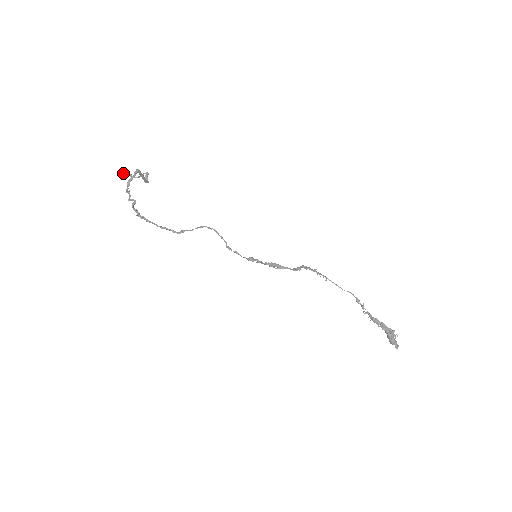
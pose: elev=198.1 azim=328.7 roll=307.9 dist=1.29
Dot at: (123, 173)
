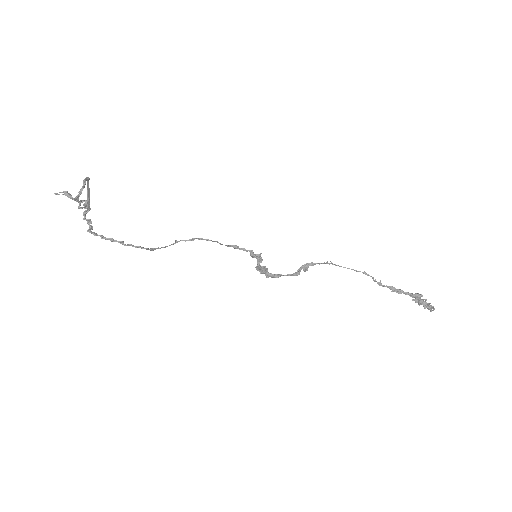
Dot at: (59, 192)
